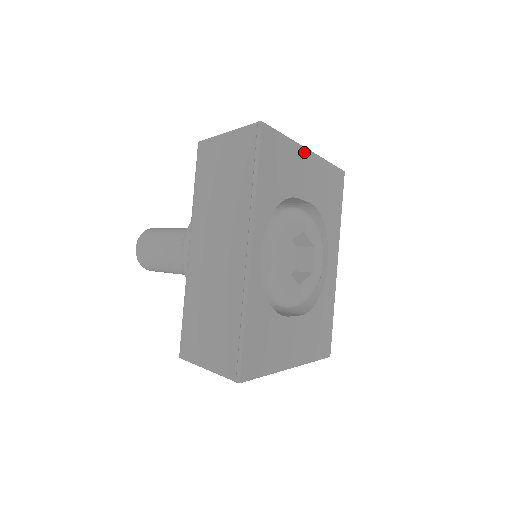
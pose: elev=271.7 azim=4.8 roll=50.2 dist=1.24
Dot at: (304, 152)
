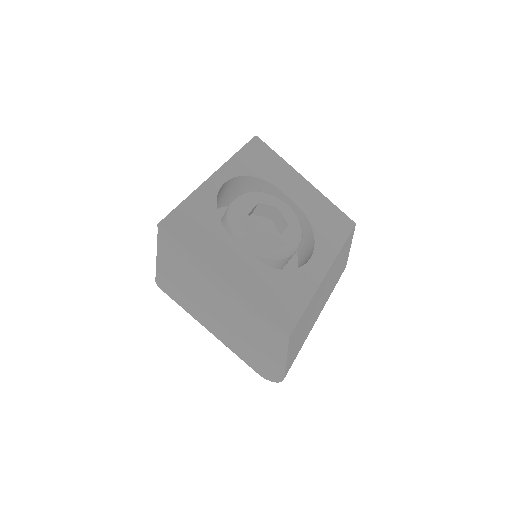
Dot at: (299, 176)
